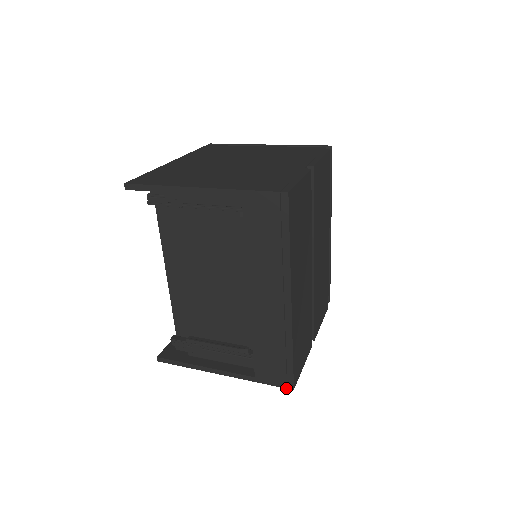
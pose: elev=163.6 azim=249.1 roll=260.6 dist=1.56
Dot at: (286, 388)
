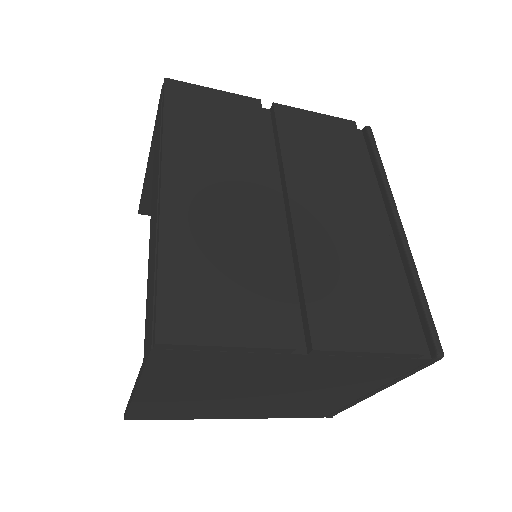
Dot at: (151, 348)
